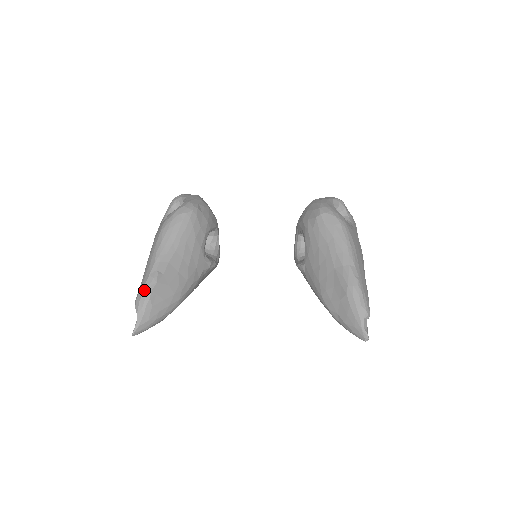
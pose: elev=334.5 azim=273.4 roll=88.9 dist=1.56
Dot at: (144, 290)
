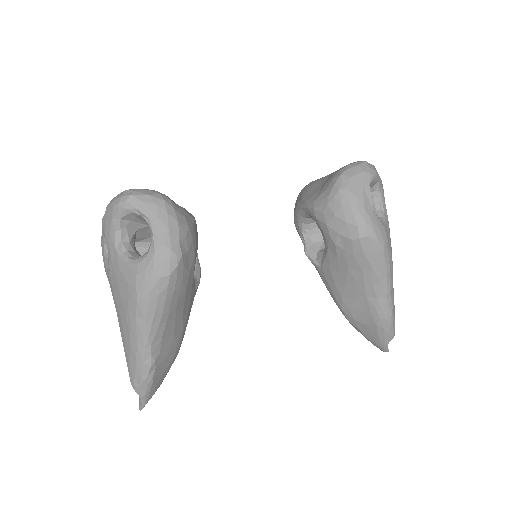
Dot at: (143, 380)
